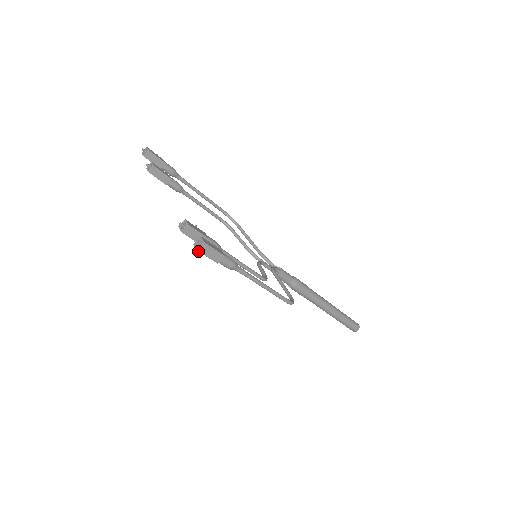
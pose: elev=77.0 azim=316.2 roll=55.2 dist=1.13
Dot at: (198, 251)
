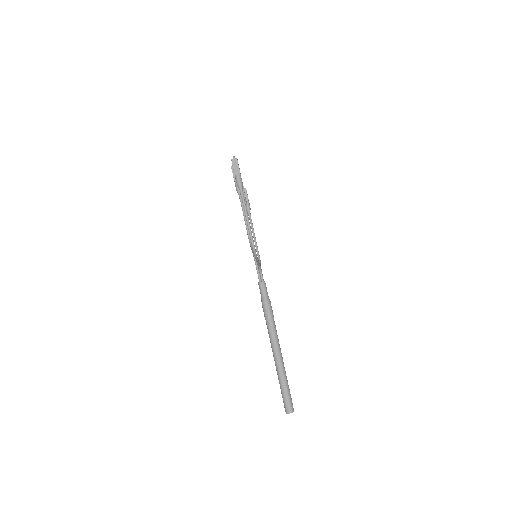
Dot at: (231, 160)
